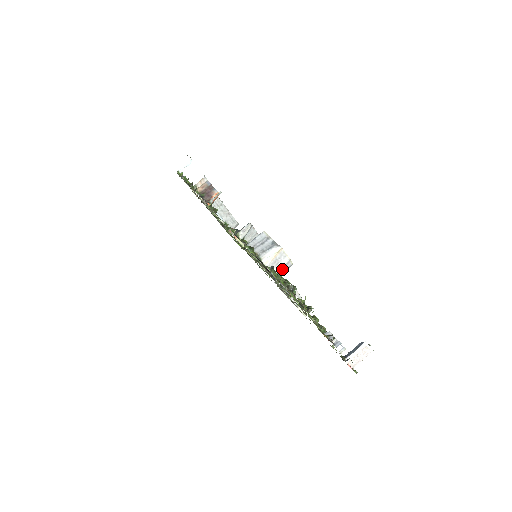
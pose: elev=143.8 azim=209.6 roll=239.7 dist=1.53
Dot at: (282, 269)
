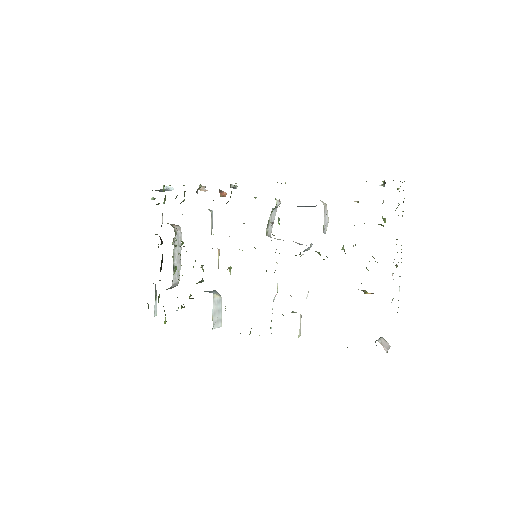
Dot at: (325, 224)
